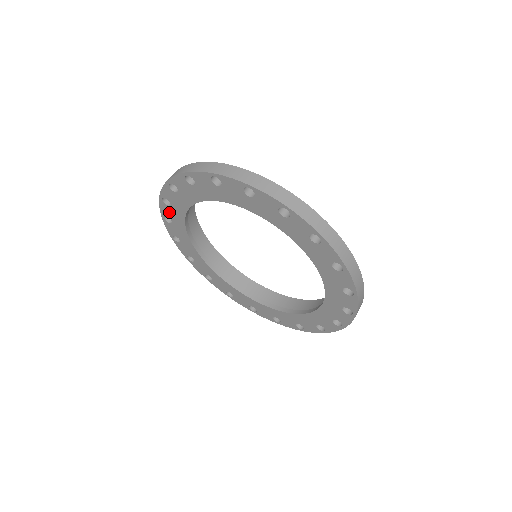
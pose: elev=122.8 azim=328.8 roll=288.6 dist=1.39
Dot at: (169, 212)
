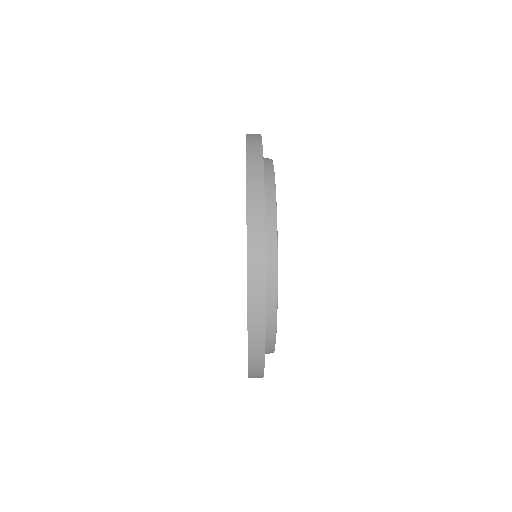
Dot at: occluded
